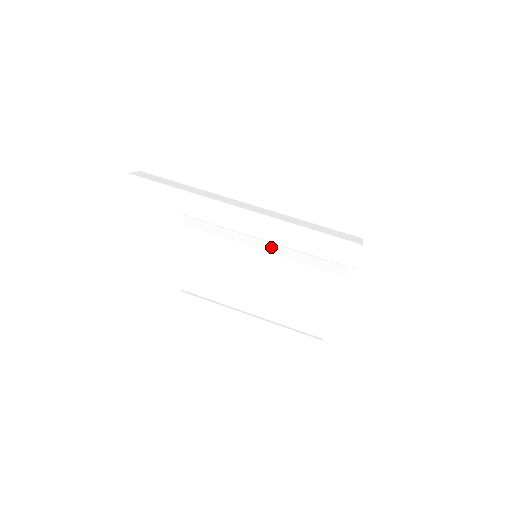
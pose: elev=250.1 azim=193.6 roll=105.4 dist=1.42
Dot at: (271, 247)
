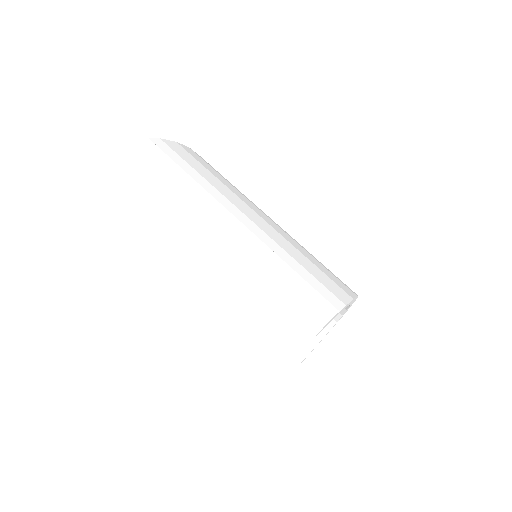
Dot at: occluded
